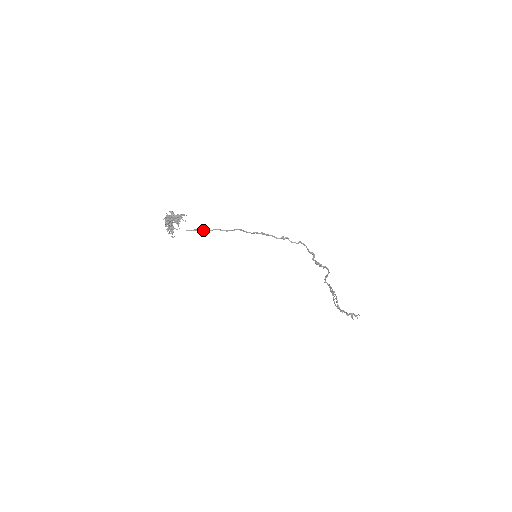
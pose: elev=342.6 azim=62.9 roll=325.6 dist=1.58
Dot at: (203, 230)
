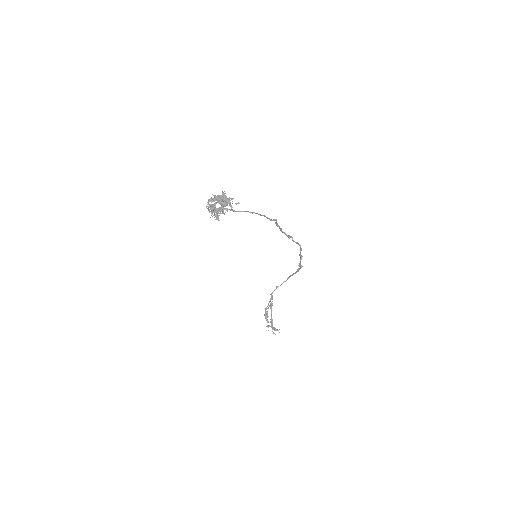
Dot at: (258, 214)
